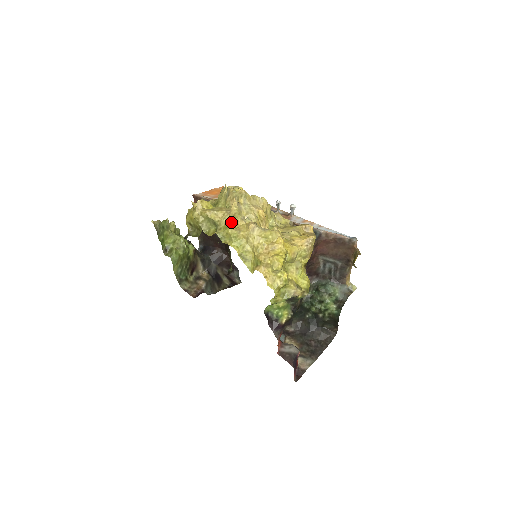
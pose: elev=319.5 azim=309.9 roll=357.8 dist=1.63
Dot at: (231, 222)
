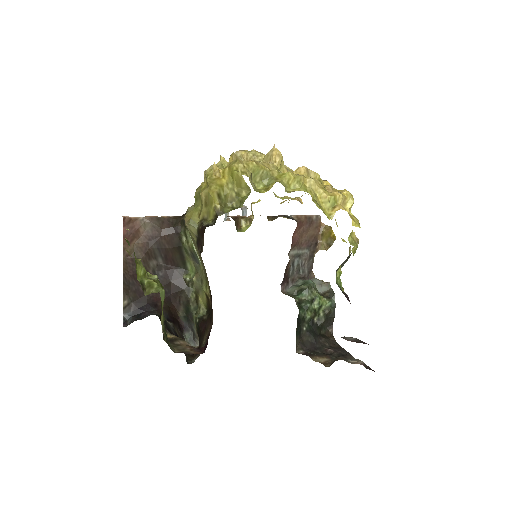
Dot at: (279, 172)
